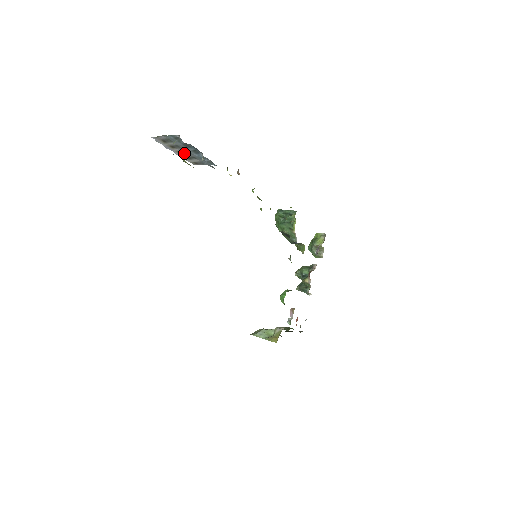
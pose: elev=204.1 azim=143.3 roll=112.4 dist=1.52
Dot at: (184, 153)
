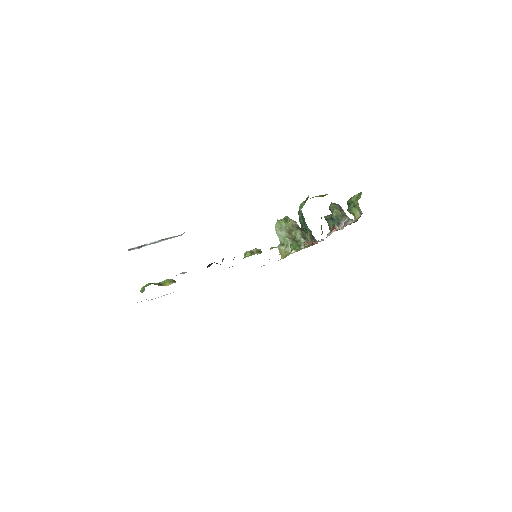
Dot at: occluded
